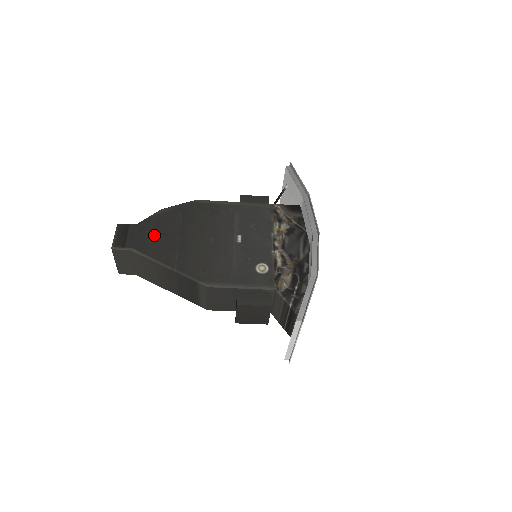
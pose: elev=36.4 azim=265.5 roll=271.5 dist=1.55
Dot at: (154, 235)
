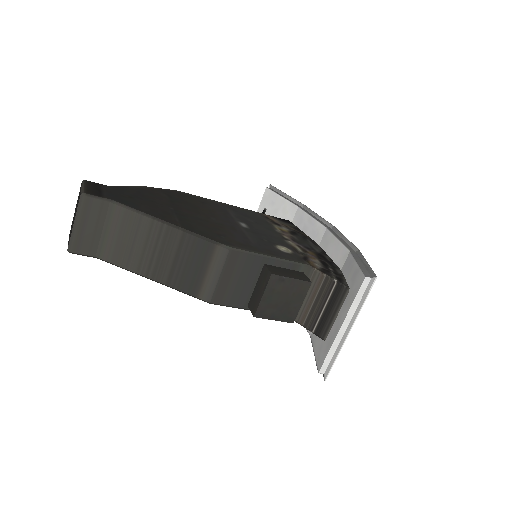
Dot at: (138, 198)
